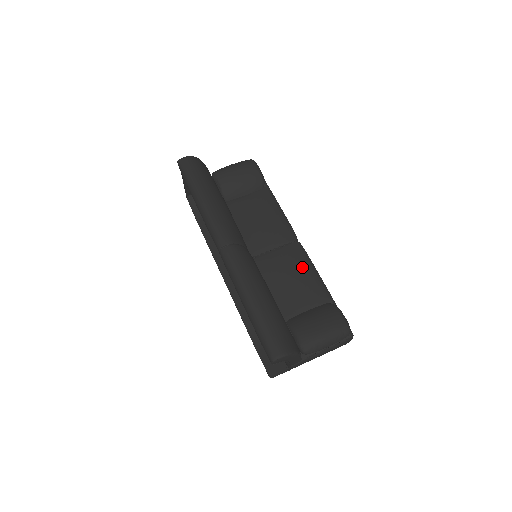
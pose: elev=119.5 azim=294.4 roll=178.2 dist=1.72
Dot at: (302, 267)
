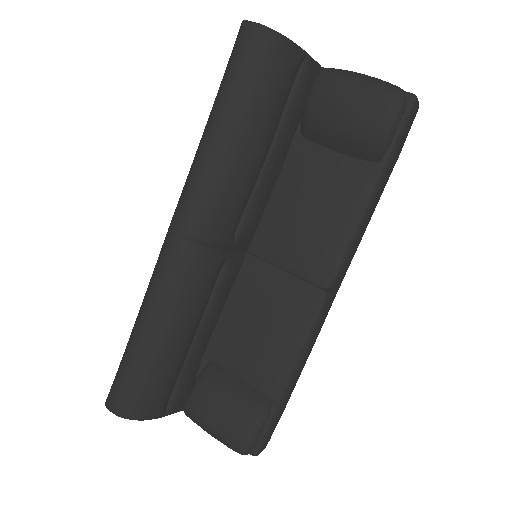
Dot at: (287, 330)
